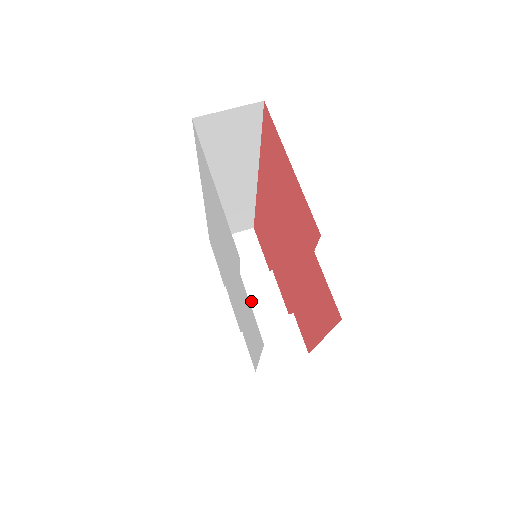
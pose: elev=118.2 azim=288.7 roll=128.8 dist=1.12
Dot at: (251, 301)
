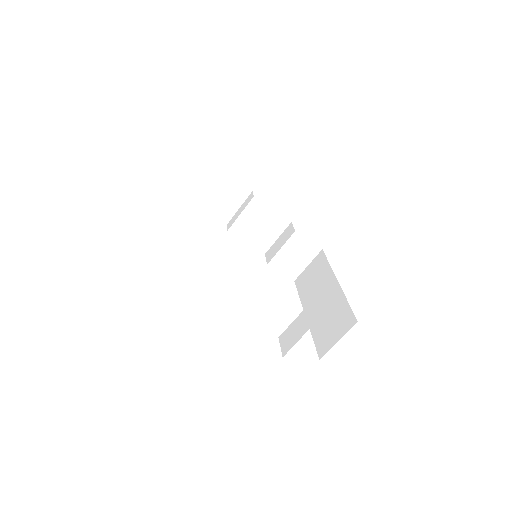
Dot at: (255, 229)
